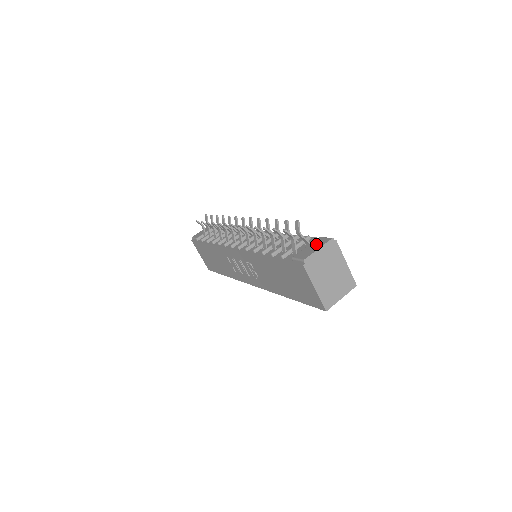
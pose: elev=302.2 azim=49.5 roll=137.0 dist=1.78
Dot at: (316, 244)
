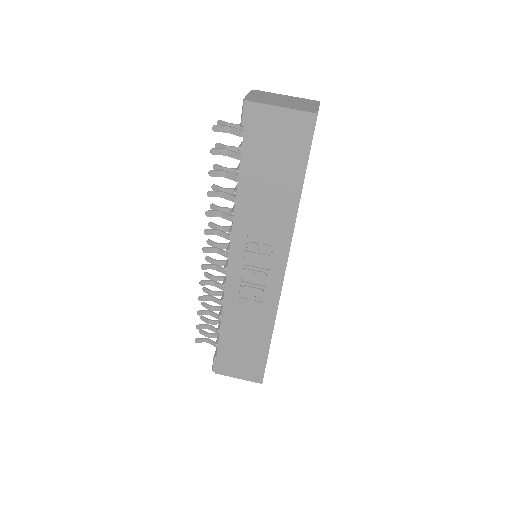
Dot at: occluded
